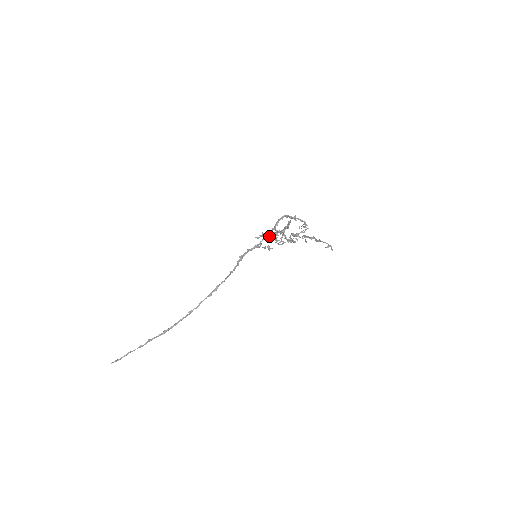
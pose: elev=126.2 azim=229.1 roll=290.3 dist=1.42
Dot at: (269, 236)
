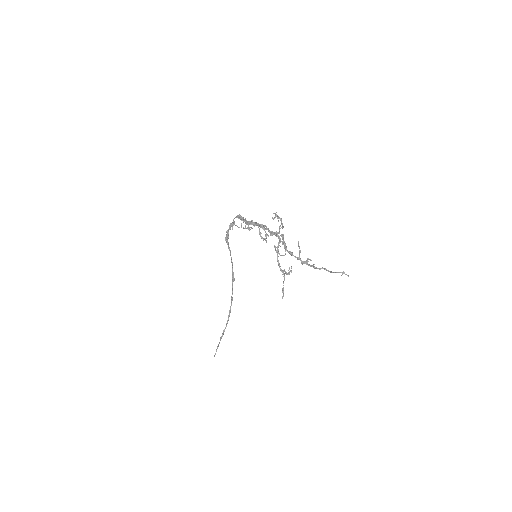
Dot at: occluded
